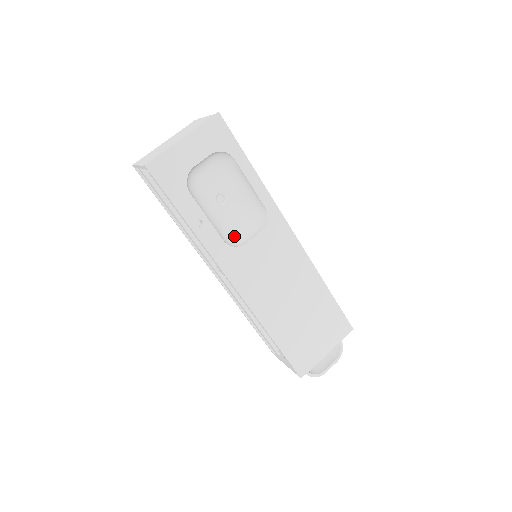
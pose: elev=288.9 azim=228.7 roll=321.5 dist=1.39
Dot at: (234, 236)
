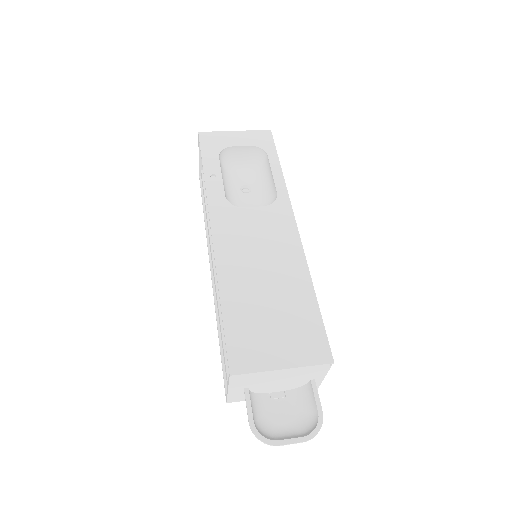
Dot at: occluded
